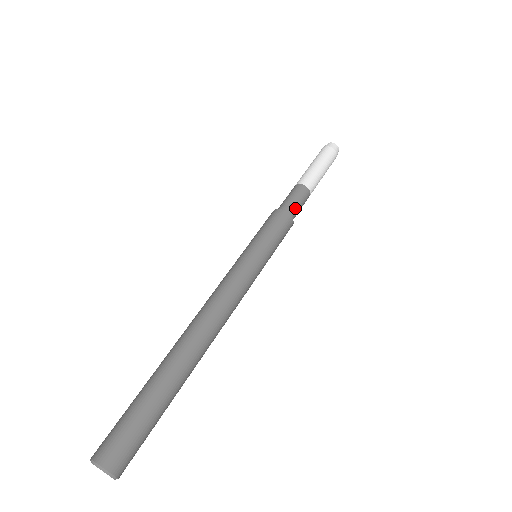
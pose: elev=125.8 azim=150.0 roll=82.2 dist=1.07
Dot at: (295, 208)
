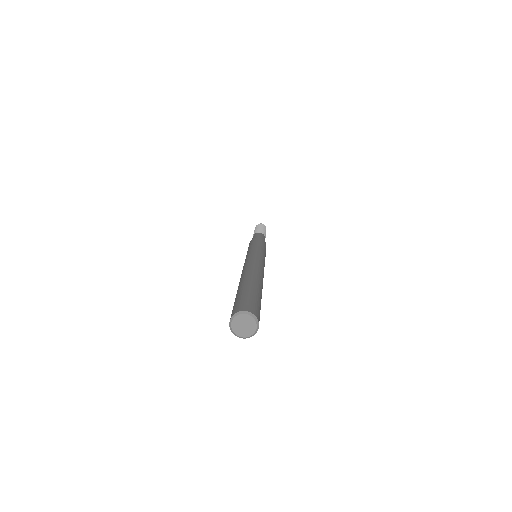
Dot at: occluded
